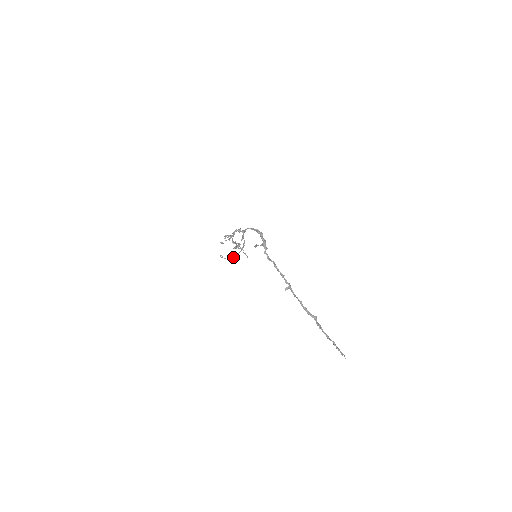
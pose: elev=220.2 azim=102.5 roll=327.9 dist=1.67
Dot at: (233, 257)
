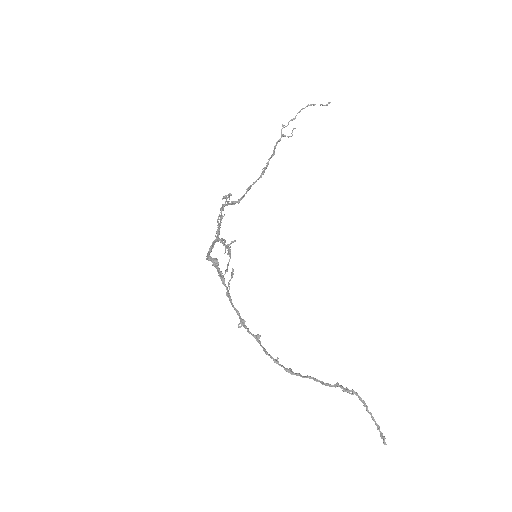
Dot at: occluded
